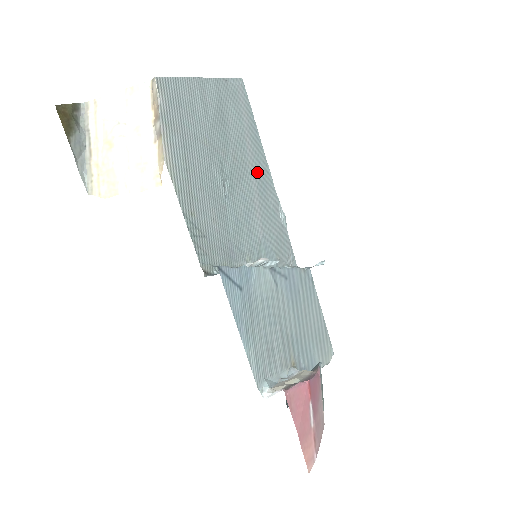
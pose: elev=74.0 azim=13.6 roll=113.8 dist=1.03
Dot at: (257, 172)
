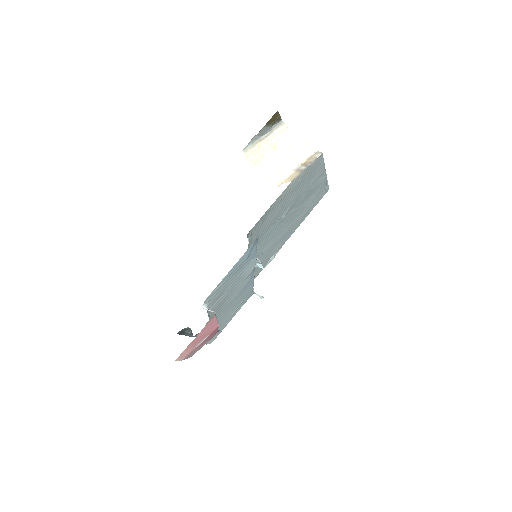
Dot at: (291, 228)
